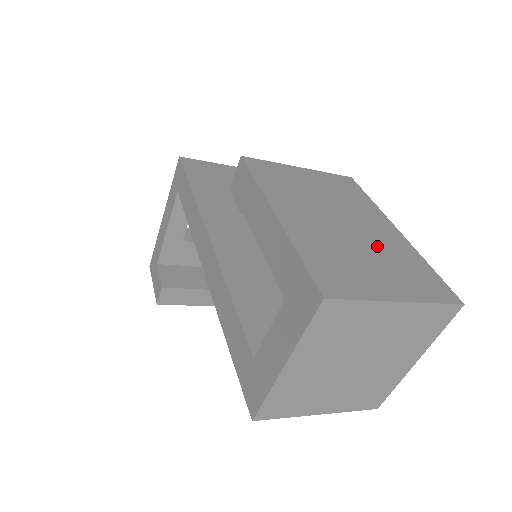
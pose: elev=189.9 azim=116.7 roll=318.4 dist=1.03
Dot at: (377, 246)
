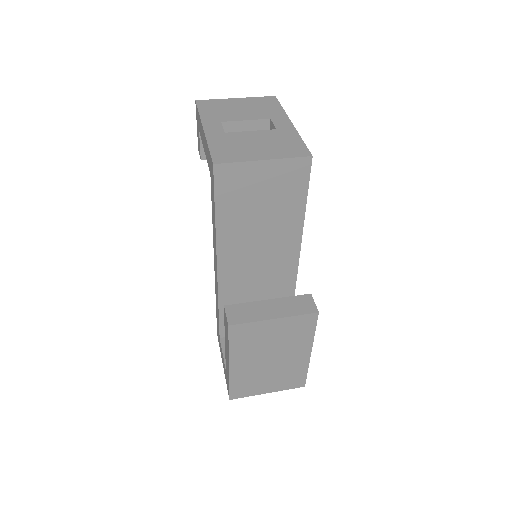
Dot at: (282, 369)
